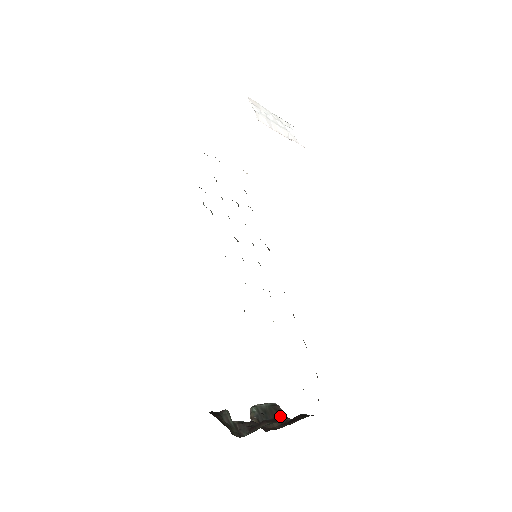
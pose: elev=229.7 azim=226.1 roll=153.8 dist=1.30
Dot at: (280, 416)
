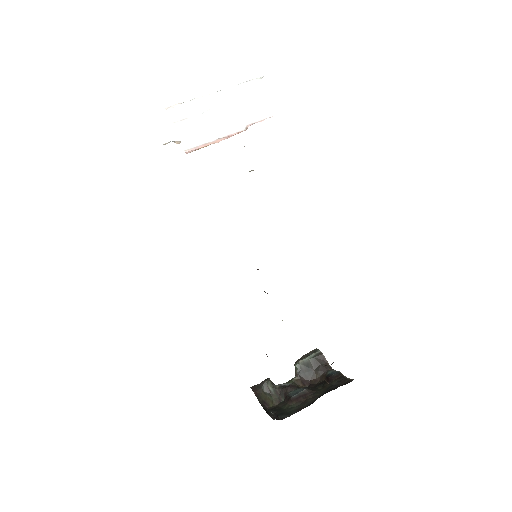
Dot at: (322, 367)
